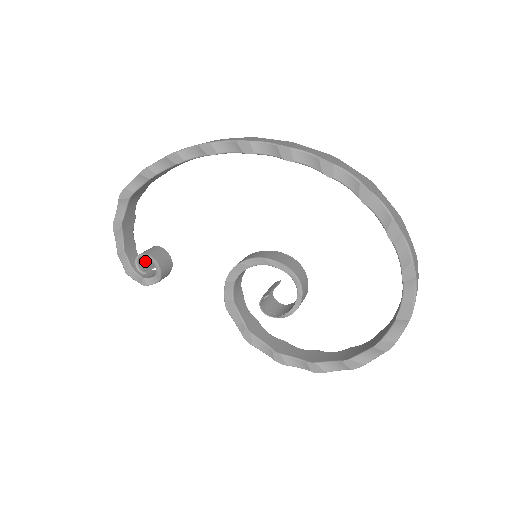
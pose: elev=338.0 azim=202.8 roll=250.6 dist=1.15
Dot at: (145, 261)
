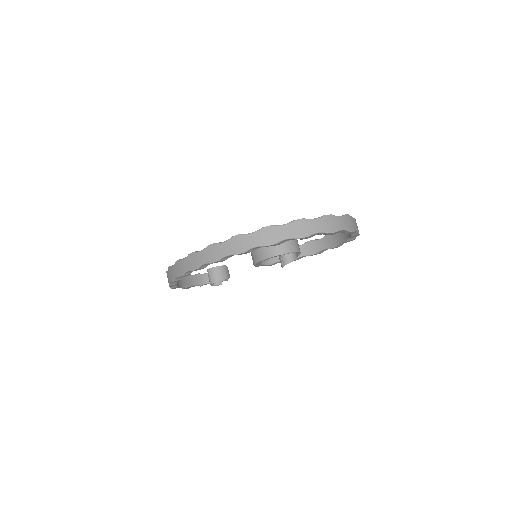
Dot at: occluded
